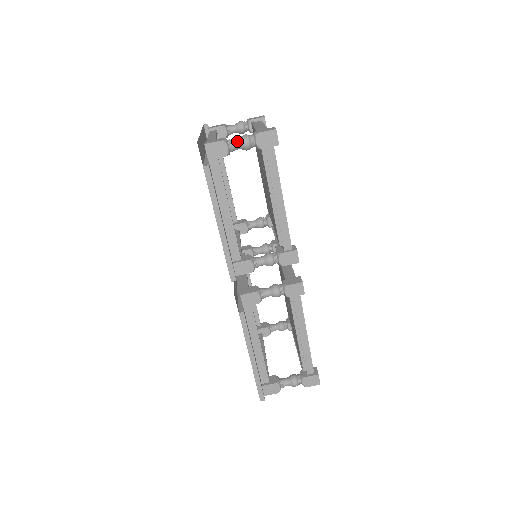
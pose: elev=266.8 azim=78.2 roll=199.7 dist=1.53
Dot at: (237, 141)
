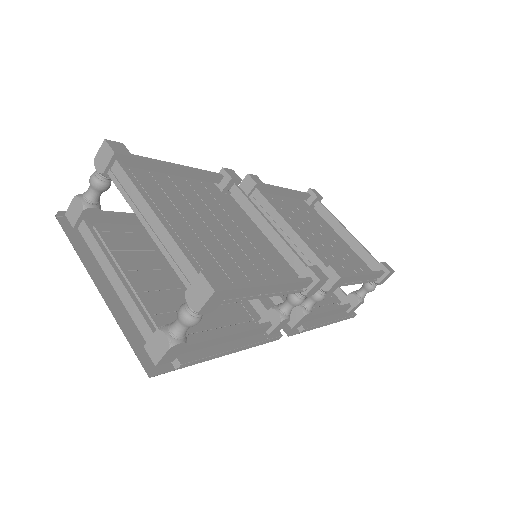
Dot at: (181, 329)
